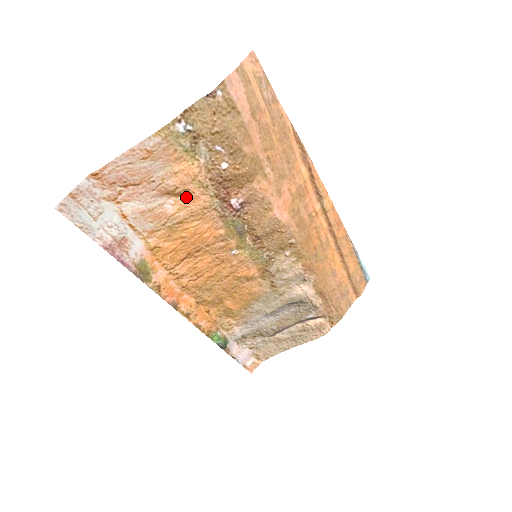
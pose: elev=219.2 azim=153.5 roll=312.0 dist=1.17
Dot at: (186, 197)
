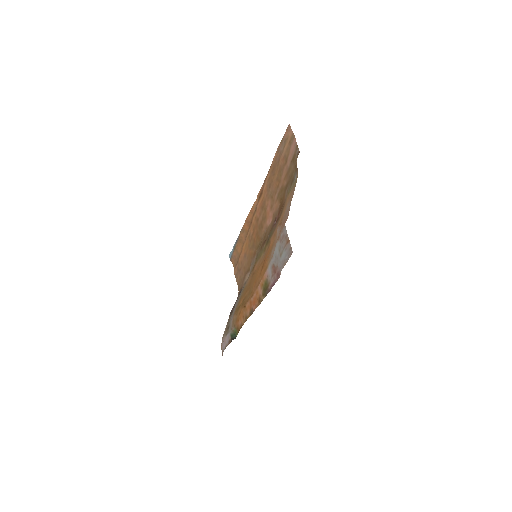
Dot at: occluded
